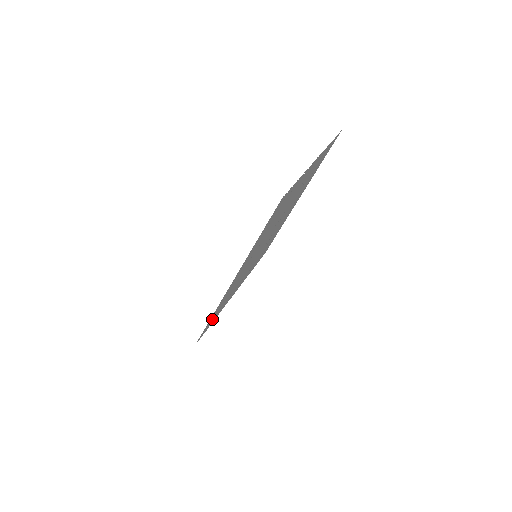
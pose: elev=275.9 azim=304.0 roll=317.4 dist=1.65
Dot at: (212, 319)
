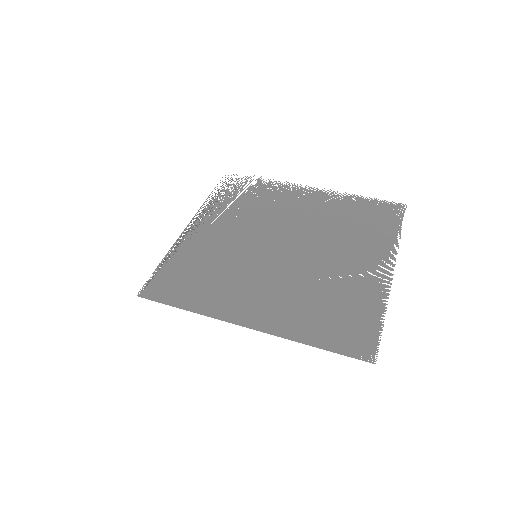
Dot at: (173, 288)
